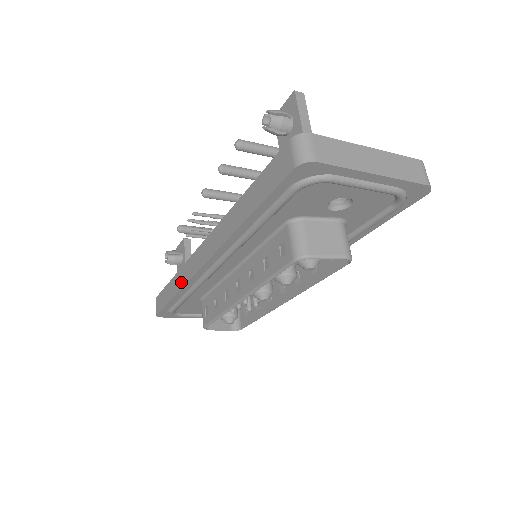
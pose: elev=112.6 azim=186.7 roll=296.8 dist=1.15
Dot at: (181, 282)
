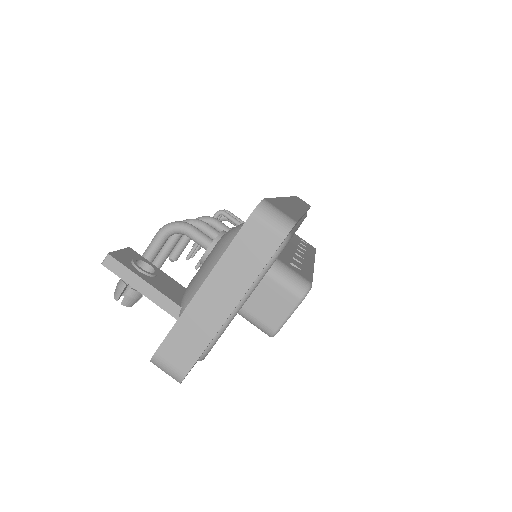
Dot at: occluded
